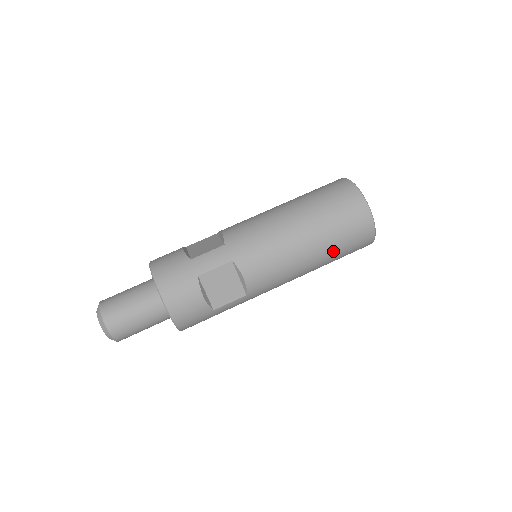
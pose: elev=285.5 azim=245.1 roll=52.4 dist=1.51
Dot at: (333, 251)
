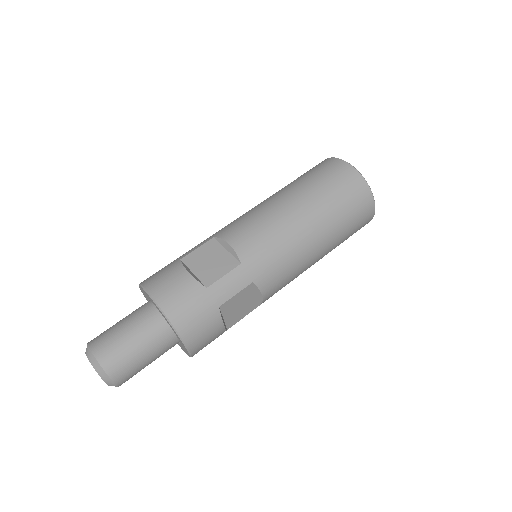
Dot at: (321, 198)
